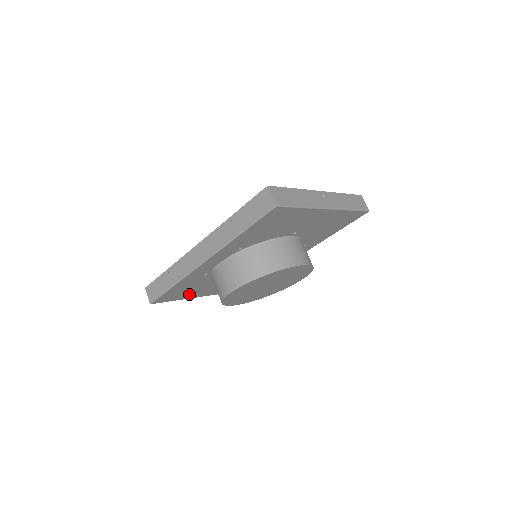
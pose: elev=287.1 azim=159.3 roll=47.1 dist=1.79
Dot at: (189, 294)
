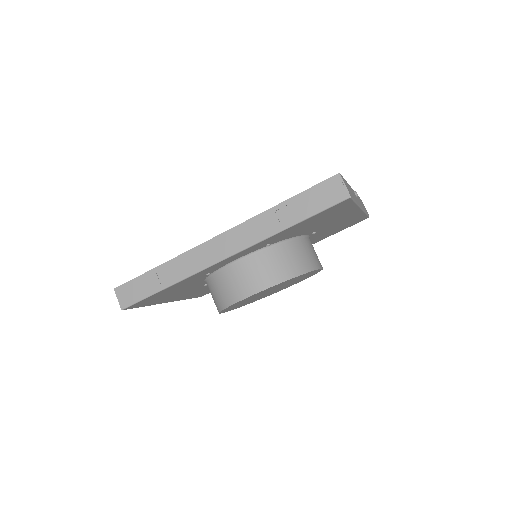
Dot at: (163, 298)
